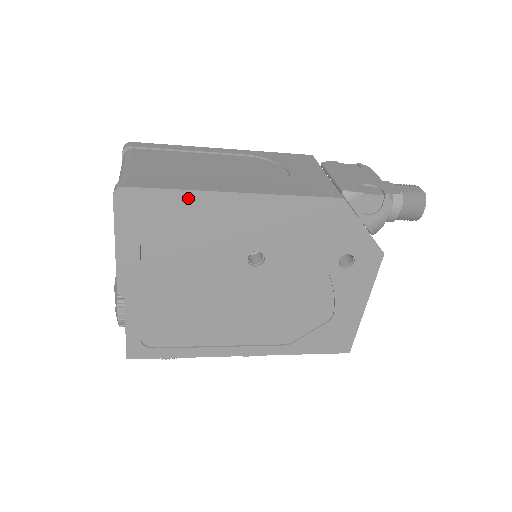
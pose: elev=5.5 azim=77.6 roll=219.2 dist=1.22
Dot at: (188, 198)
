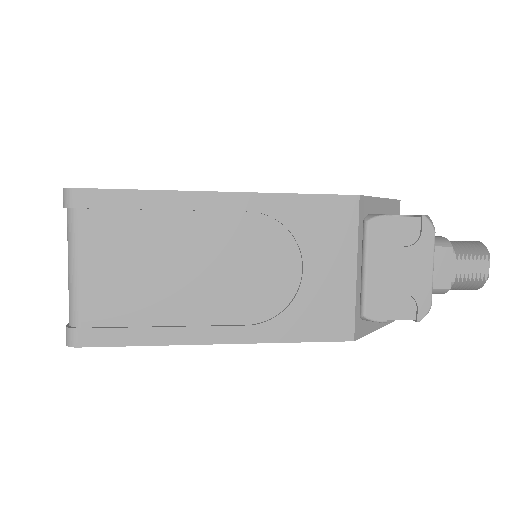
Dot at: (158, 342)
